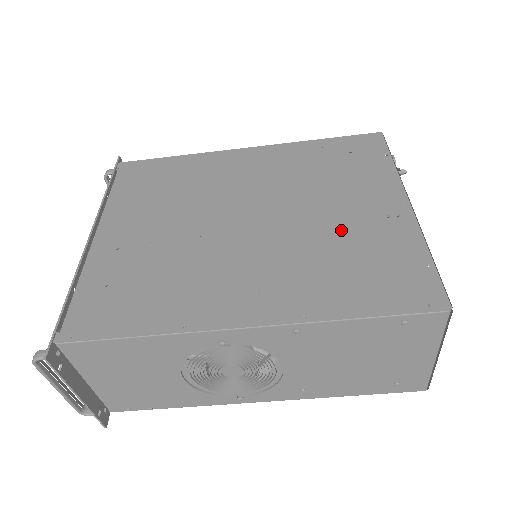
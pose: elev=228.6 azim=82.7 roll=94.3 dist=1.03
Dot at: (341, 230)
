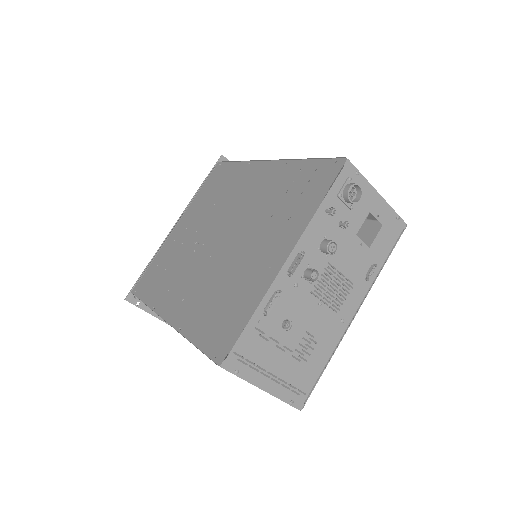
Dot at: (239, 268)
